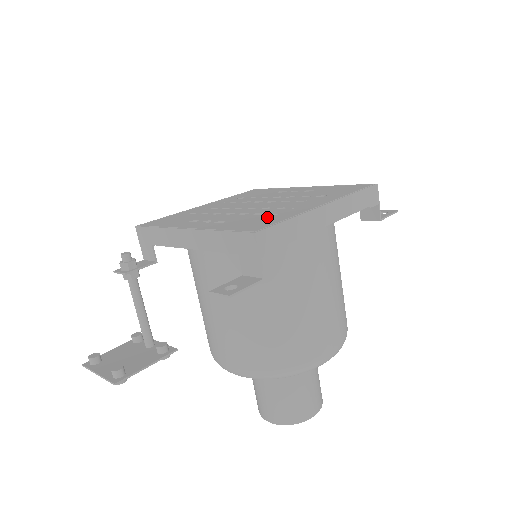
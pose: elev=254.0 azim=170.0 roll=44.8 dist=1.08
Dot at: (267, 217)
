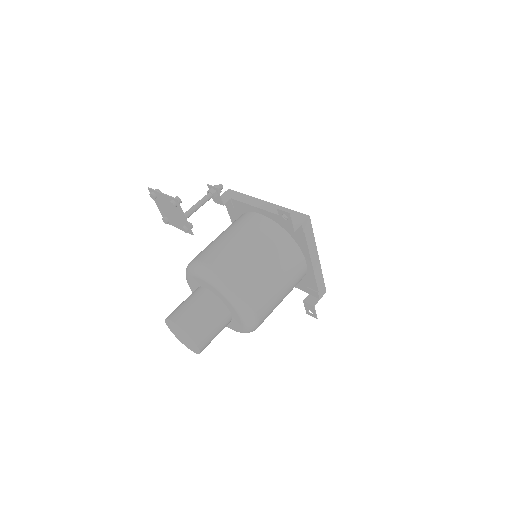
Dot at: occluded
